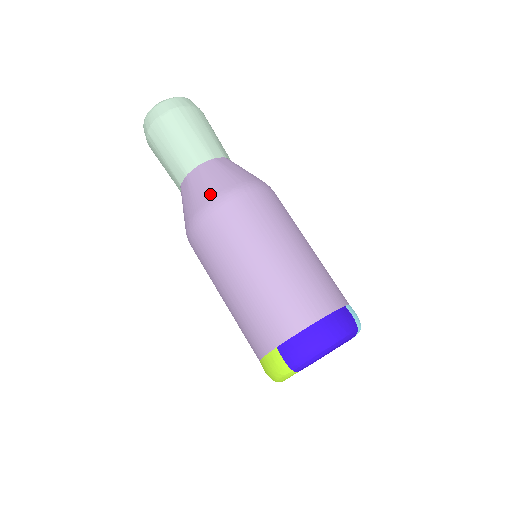
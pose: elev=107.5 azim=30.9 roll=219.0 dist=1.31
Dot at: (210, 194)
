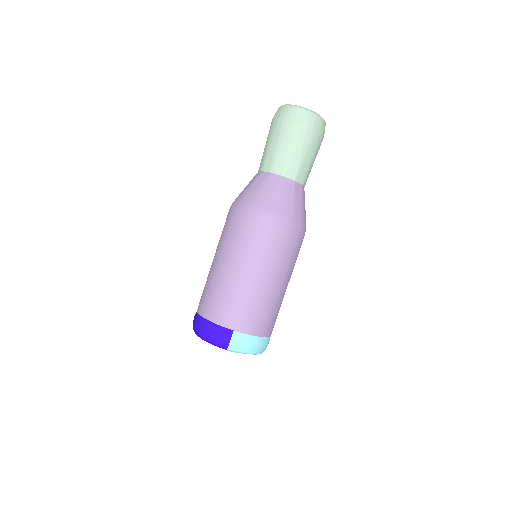
Dot at: (239, 197)
